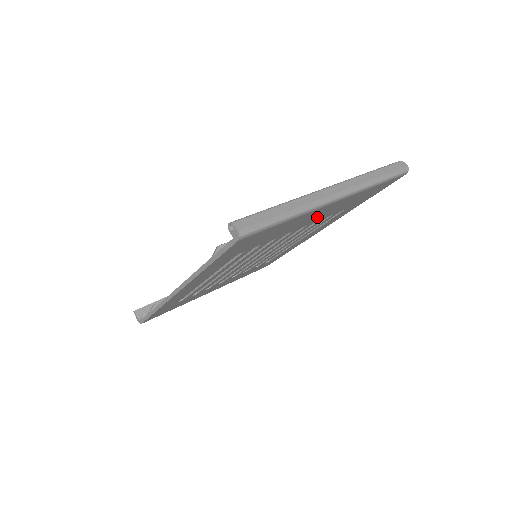
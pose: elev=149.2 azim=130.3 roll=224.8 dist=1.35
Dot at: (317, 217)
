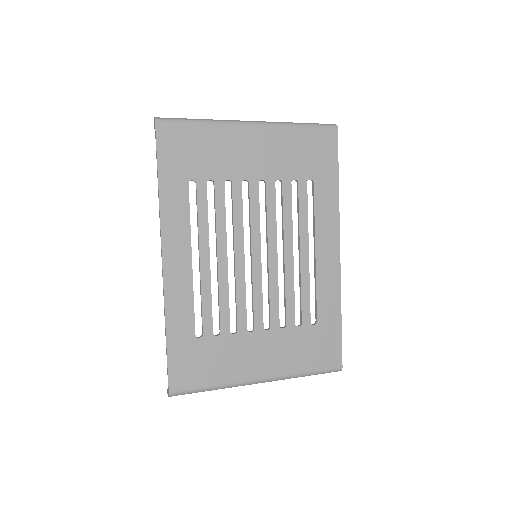
Dot at: (262, 162)
